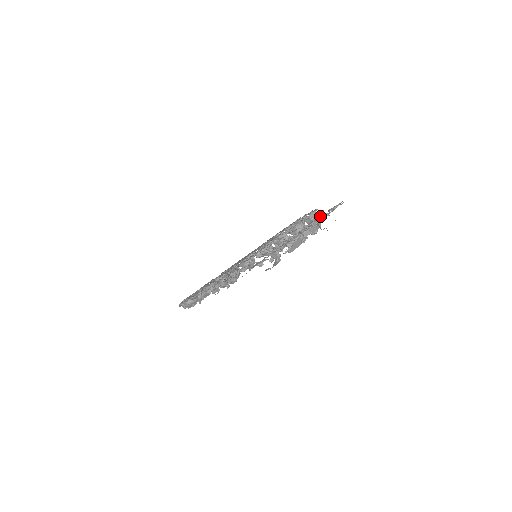
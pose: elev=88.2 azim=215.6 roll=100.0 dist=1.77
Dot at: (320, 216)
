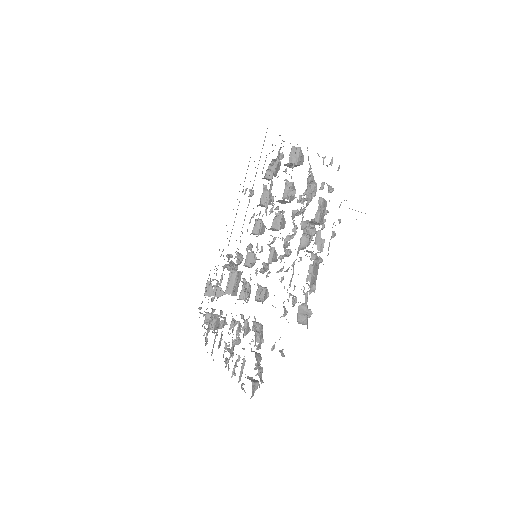
Dot at: occluded
